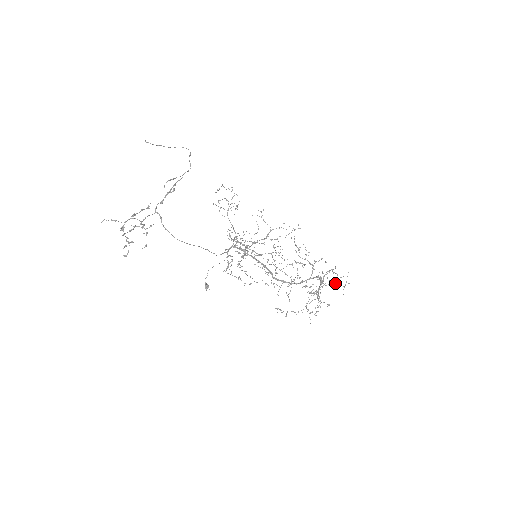
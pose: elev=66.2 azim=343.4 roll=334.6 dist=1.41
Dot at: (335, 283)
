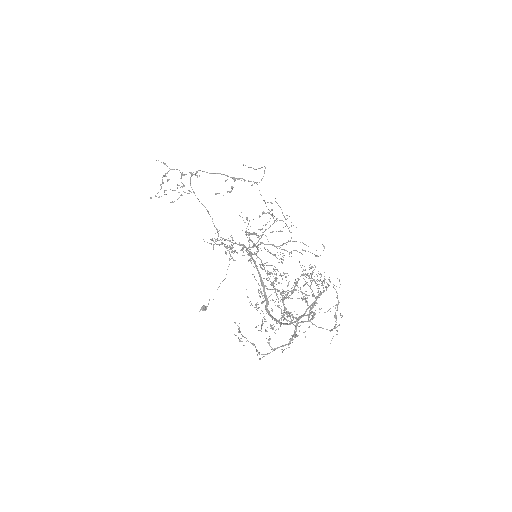
Dot at: (310, 280)
